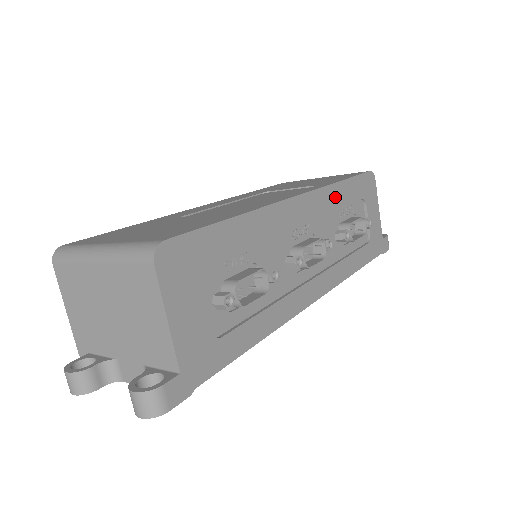
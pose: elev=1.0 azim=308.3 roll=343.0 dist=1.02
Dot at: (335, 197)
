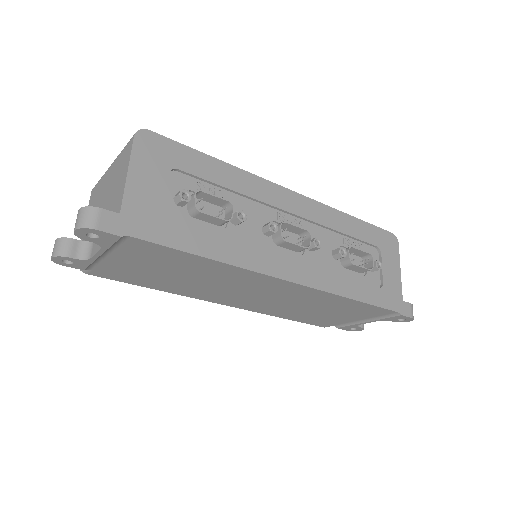
Dot at: (338, 221)
